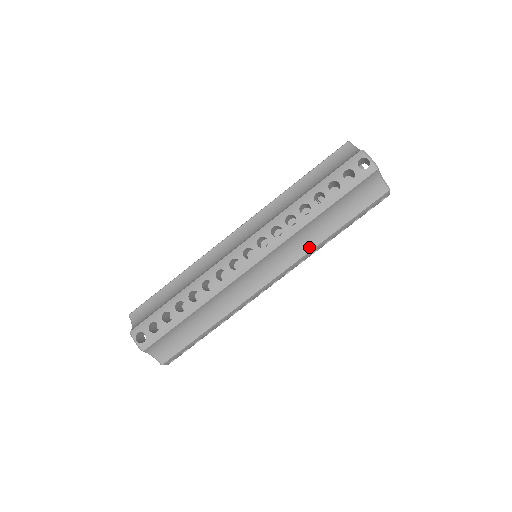
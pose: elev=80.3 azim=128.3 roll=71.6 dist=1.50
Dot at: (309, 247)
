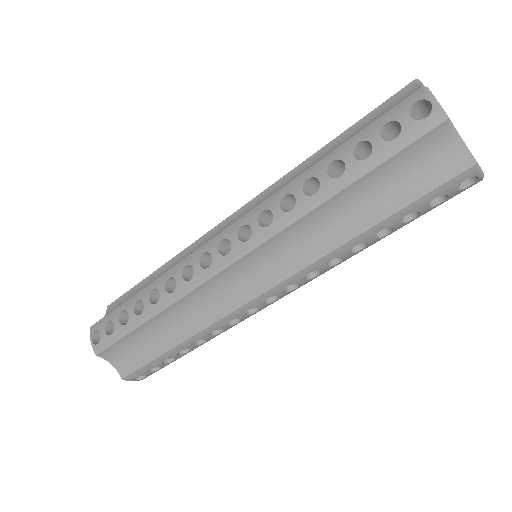
Dot at: (320, 251)
